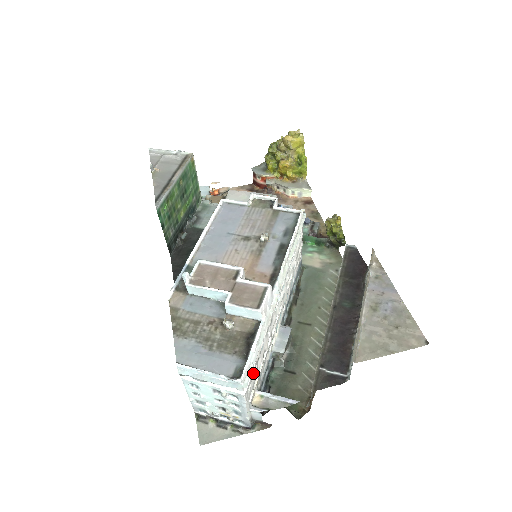
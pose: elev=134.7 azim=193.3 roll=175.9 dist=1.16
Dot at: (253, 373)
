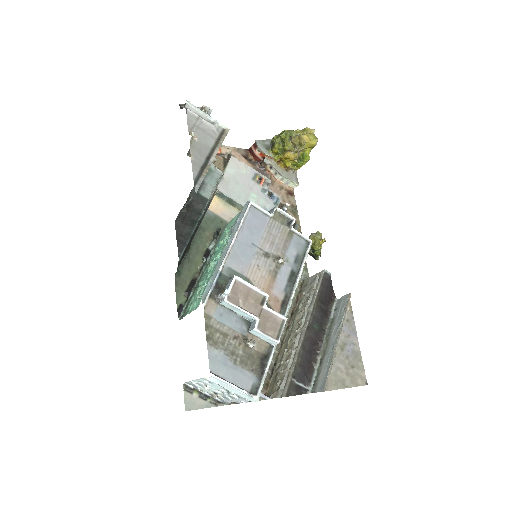
Dot at: occluded
